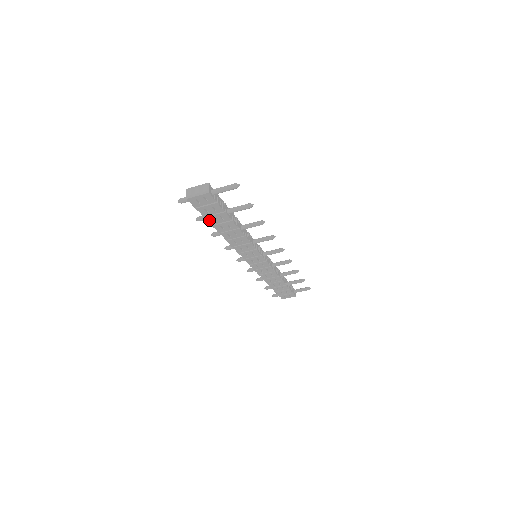
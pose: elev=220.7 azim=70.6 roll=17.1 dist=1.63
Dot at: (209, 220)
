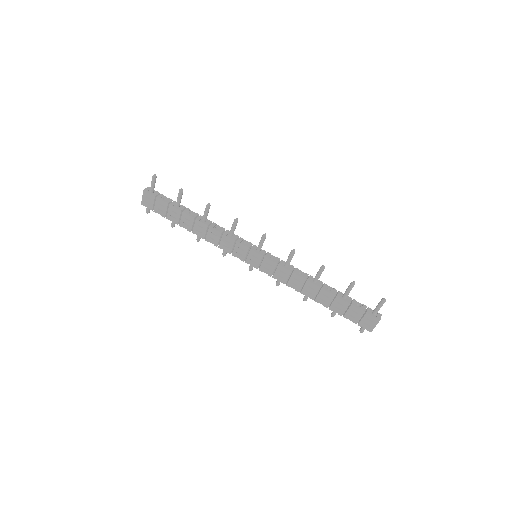
Dot at: (171, 220)
